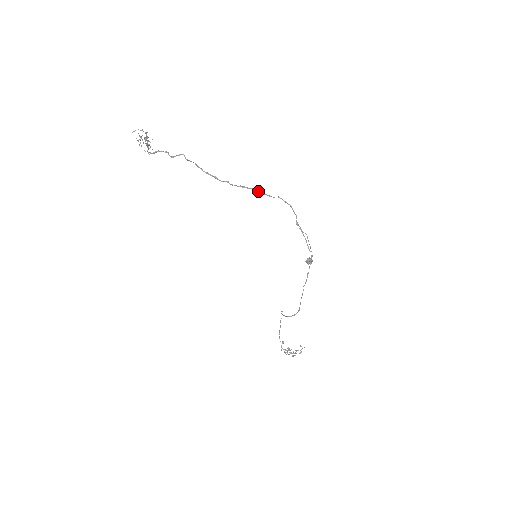
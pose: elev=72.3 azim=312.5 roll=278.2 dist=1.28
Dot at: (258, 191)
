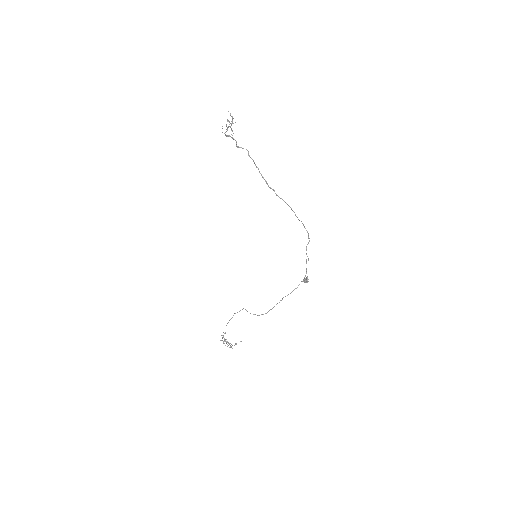
Dot at: (292, 210)
